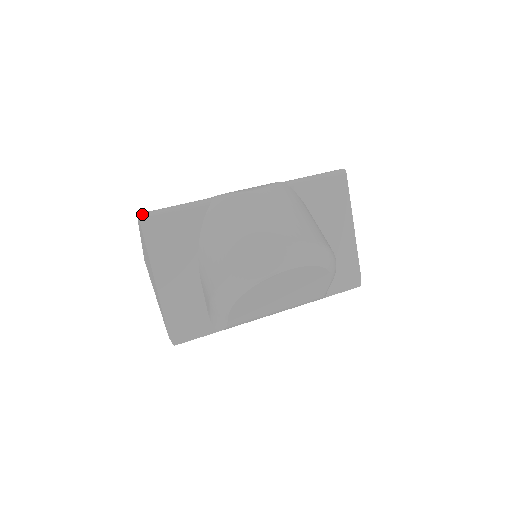
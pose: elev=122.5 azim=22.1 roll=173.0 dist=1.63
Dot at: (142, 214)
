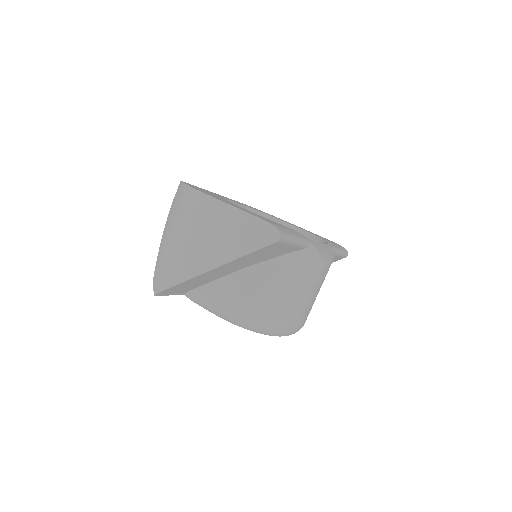
Dot at: (283, 238)
